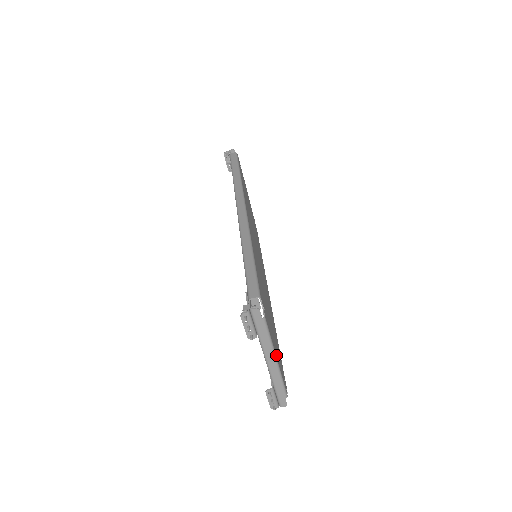
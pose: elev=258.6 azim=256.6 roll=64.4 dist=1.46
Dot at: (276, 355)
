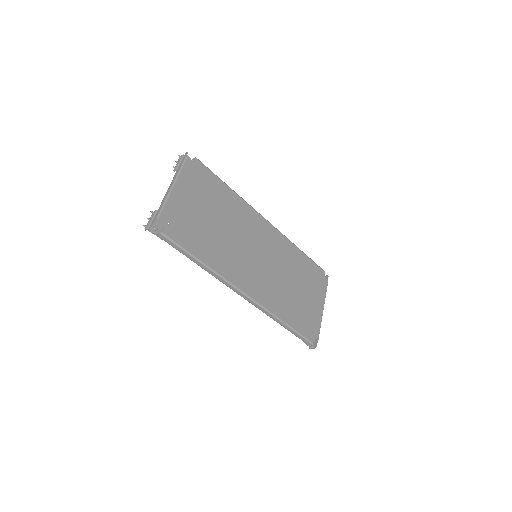
Dot at: (322, 309)
